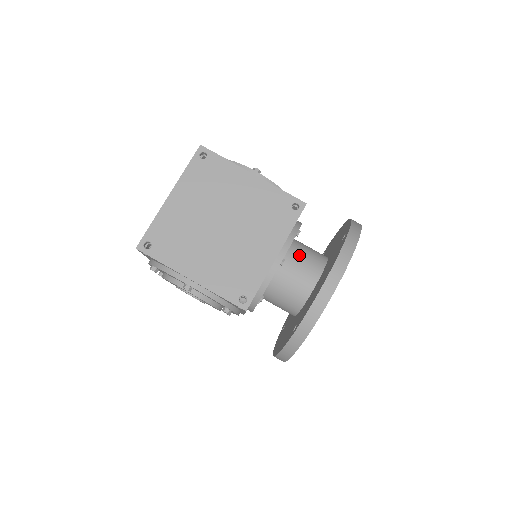
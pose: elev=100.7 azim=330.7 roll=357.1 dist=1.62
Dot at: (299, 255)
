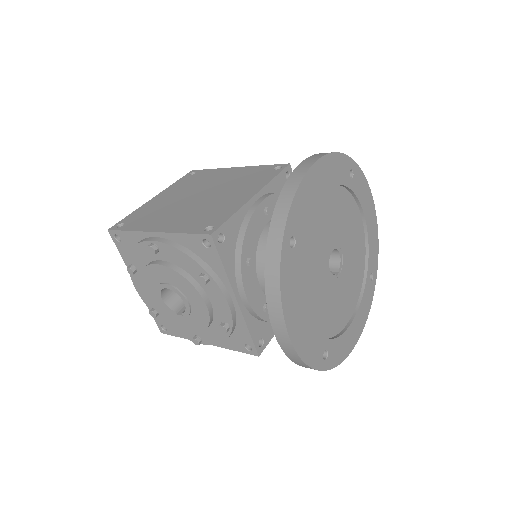
Dot at: occluded
